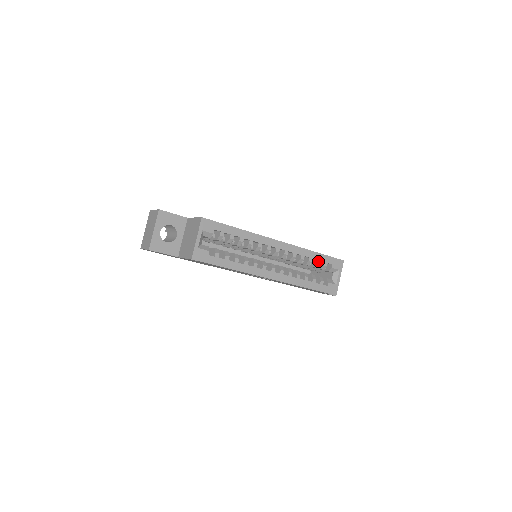
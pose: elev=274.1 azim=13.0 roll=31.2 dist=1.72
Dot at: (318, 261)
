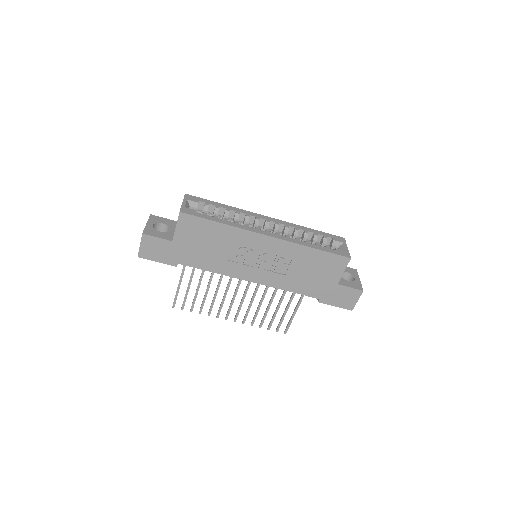
Dot at: (315, 234)
